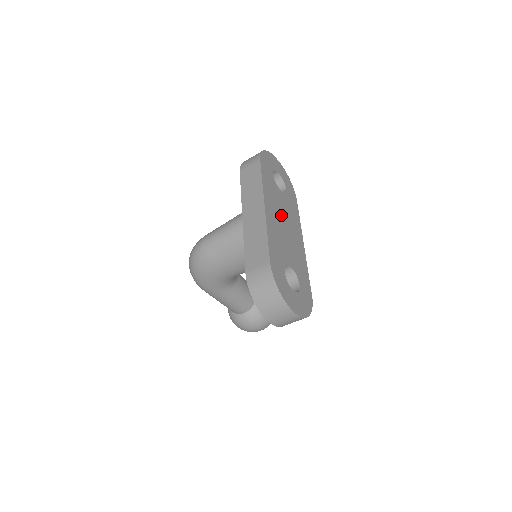
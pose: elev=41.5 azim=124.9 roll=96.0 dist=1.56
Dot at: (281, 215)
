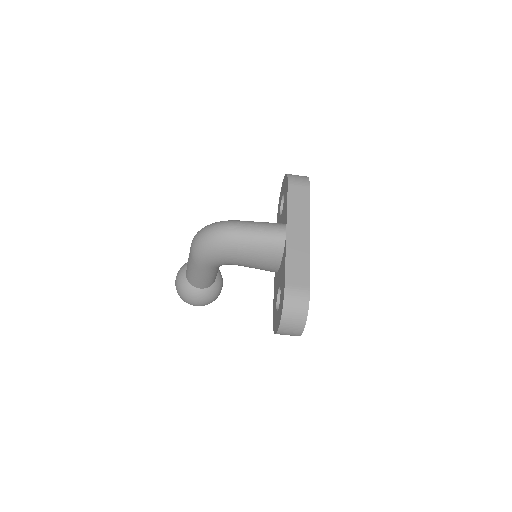
Dot at: occluded
